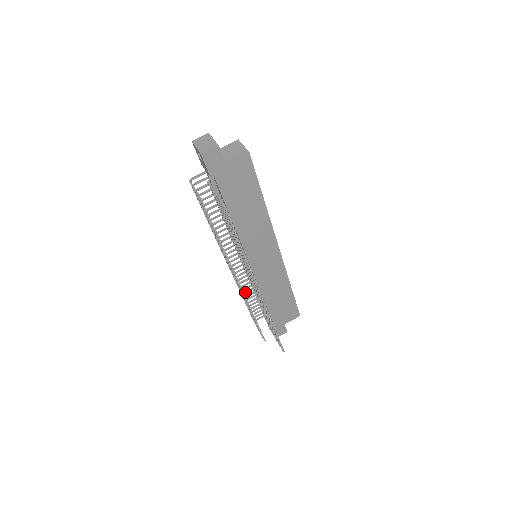
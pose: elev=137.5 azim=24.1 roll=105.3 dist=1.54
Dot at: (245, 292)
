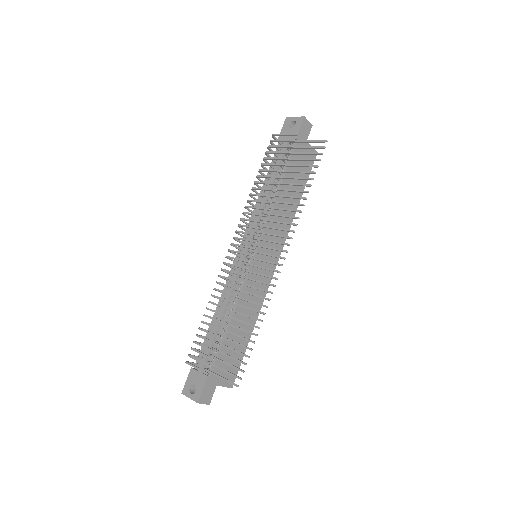
Dot at: occluded
